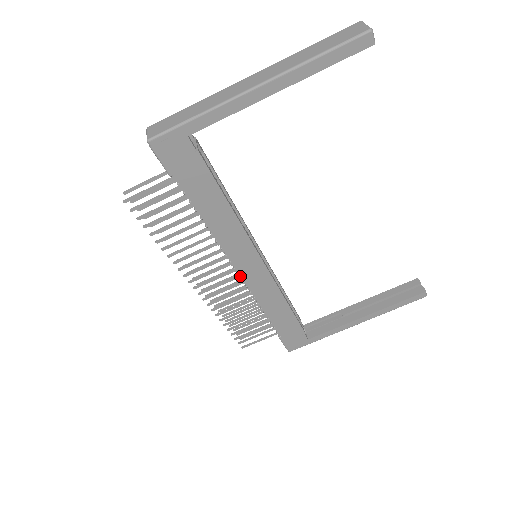
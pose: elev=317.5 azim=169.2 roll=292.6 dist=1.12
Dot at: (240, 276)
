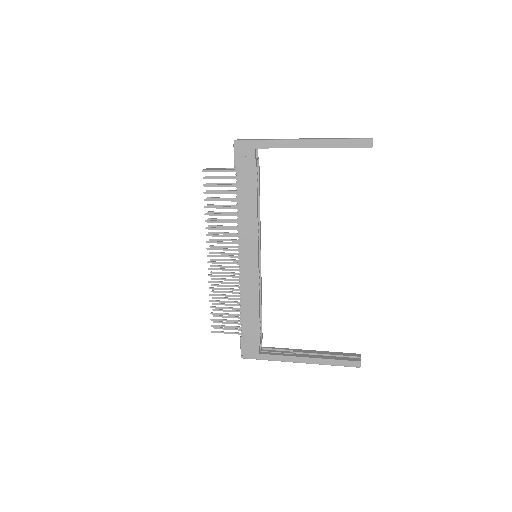
Dot at: (239, 264)
